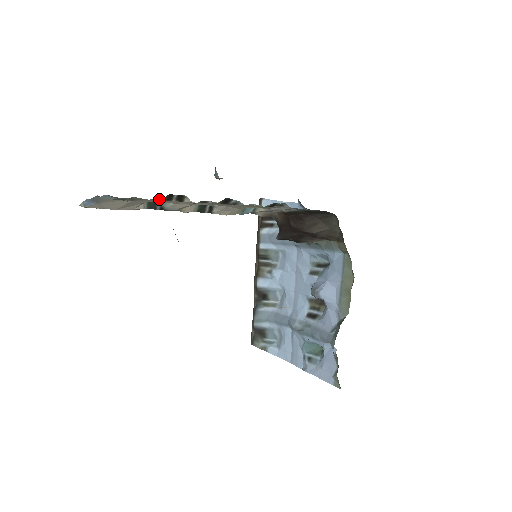
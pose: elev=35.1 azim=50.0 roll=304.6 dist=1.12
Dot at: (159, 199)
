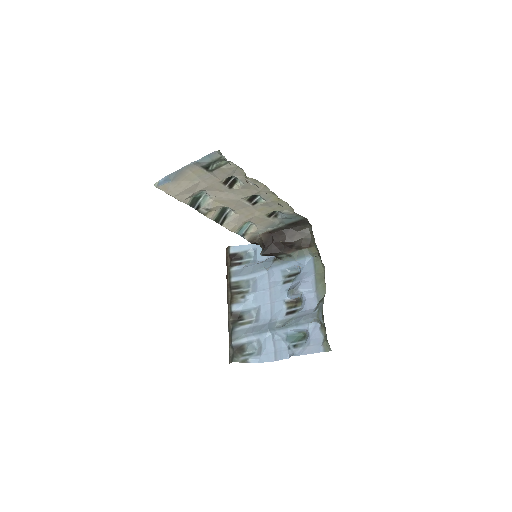
Dot at: (203, 195)
